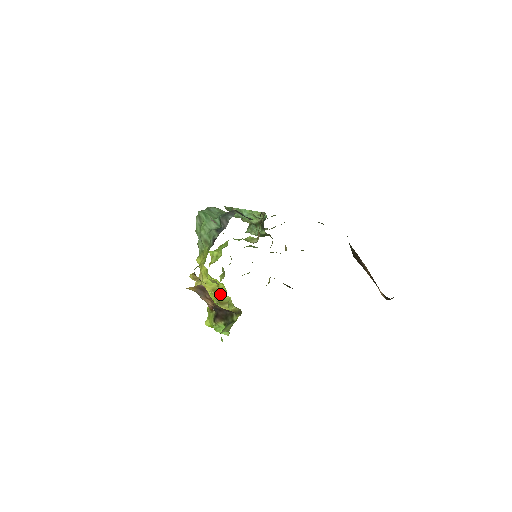
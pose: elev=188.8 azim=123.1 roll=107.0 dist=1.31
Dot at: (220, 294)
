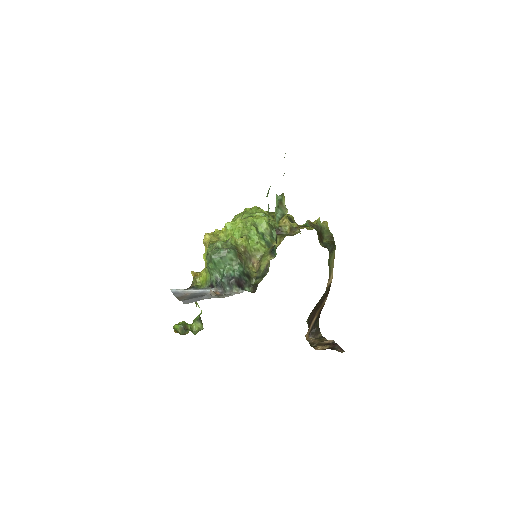
Dot at: occluded
